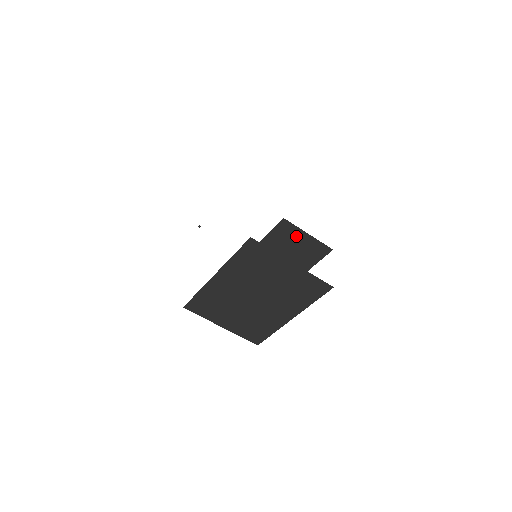
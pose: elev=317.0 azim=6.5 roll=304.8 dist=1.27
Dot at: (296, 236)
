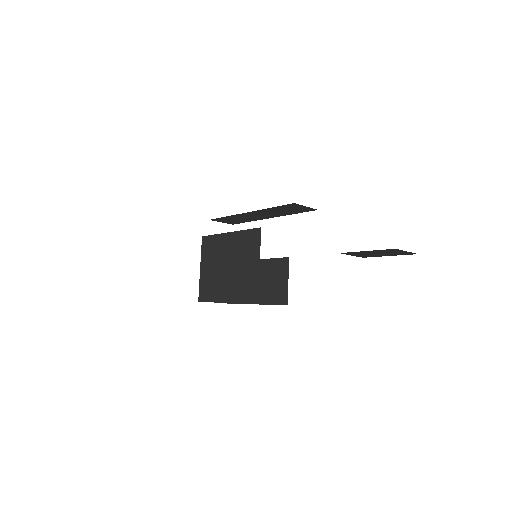
Dot at: (283, 275)
